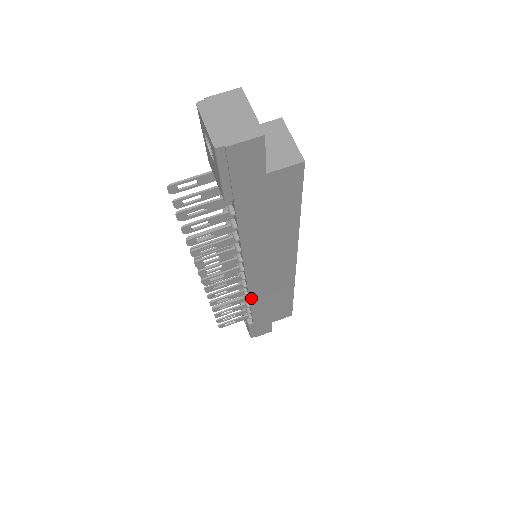
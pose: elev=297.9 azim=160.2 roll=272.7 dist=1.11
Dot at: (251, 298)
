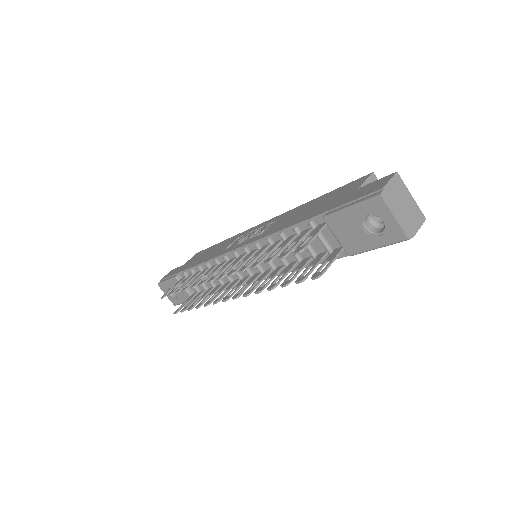
Dot at: (233, 287)
